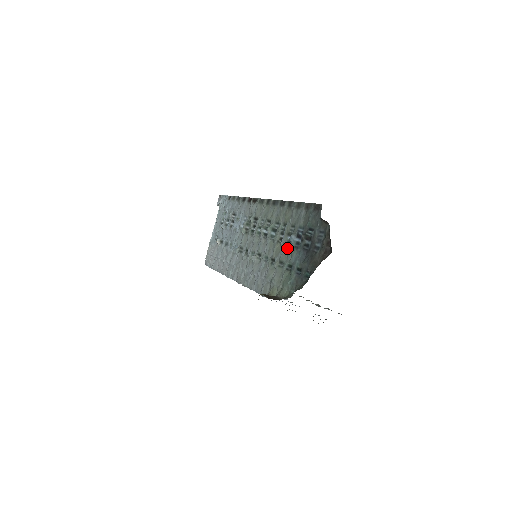
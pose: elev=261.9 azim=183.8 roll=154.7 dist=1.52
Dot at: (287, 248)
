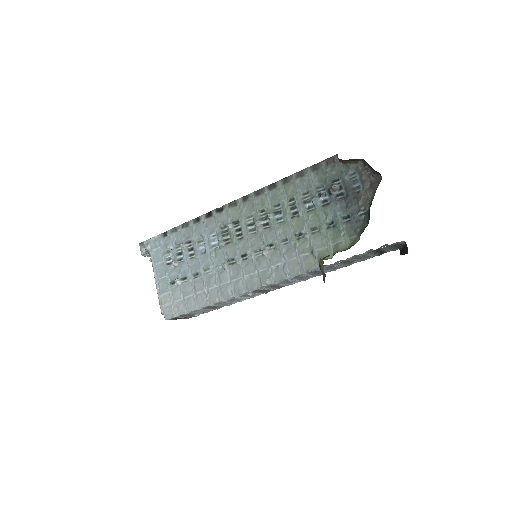
Dot at: (312, 213)
